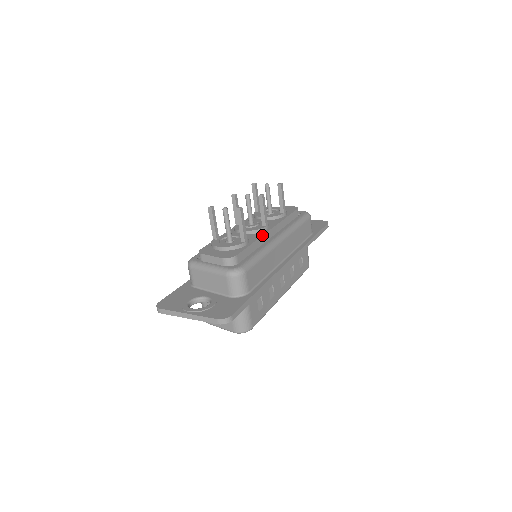
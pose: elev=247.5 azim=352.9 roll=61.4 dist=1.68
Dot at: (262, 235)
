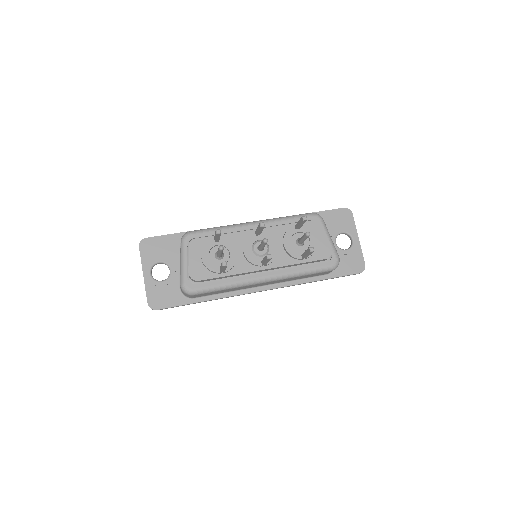
Dot at: (247, 272)
